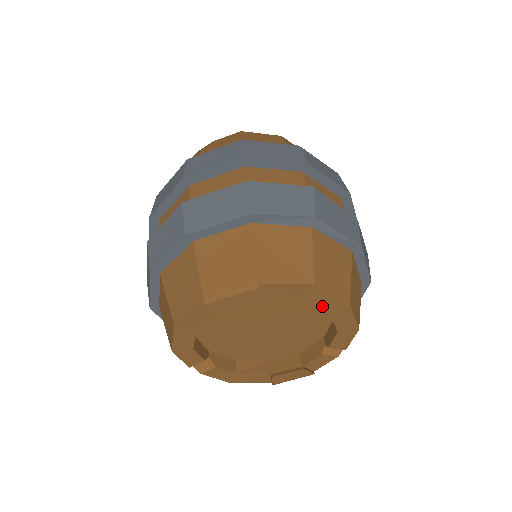
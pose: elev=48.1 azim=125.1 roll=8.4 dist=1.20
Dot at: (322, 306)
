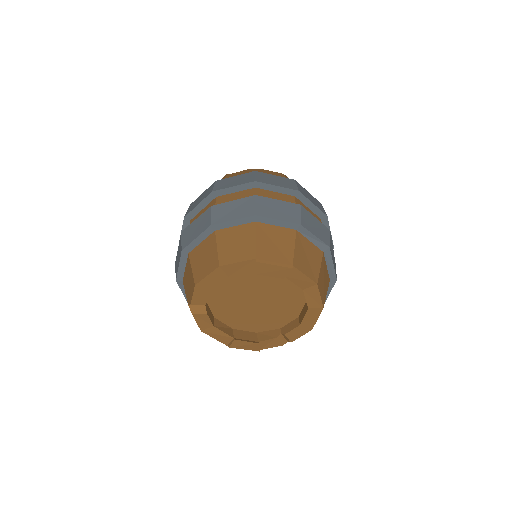
Dot at: (308, 301)
